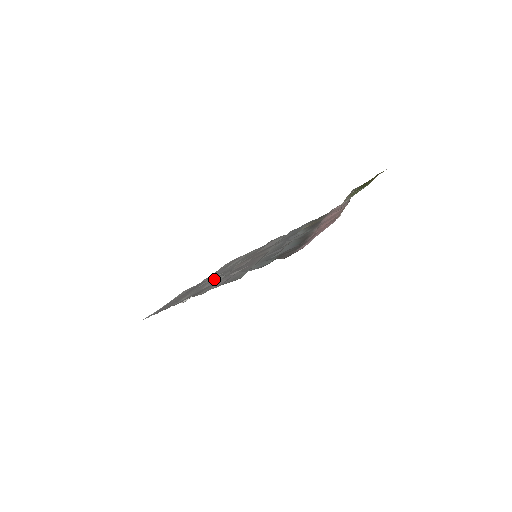
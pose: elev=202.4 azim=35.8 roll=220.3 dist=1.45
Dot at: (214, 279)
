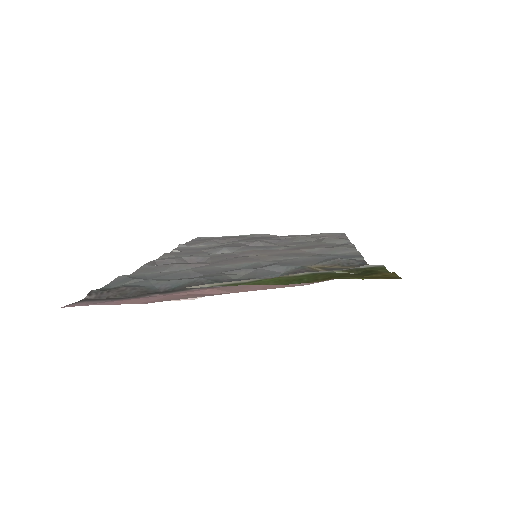
Dot at: (220, 248)
